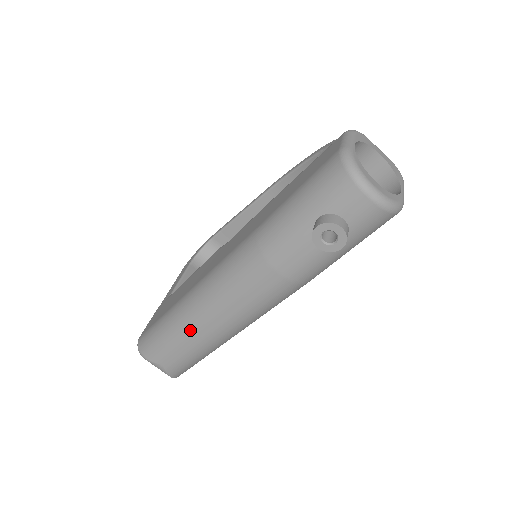
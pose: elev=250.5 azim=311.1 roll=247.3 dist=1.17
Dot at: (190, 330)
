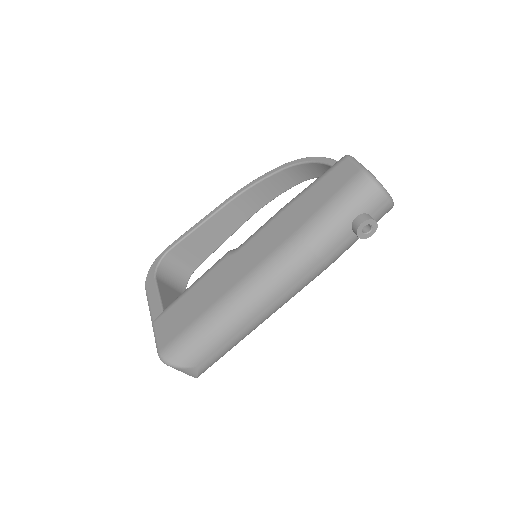
Dot at: (235, 326)
